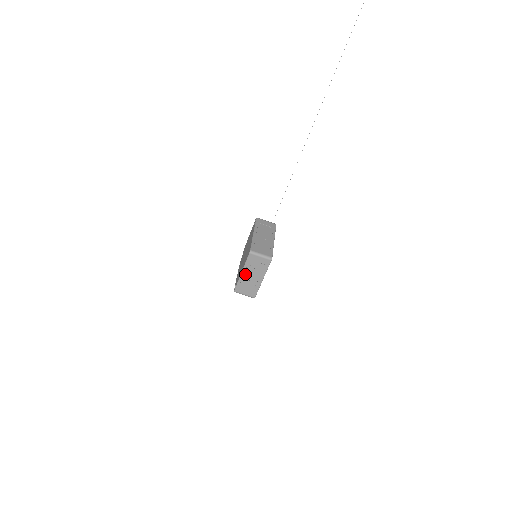
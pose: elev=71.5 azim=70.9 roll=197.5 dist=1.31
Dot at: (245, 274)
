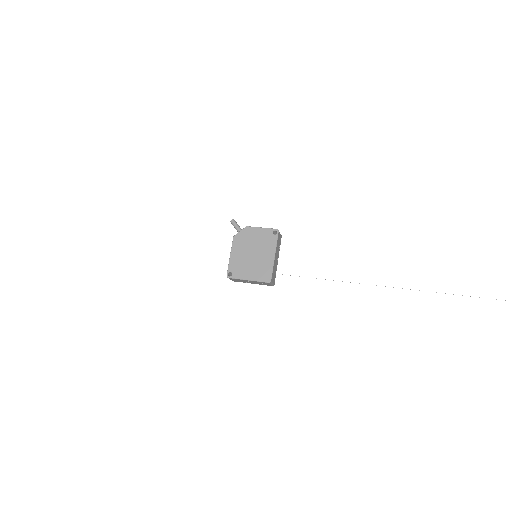
Dot at: (249, 281)
